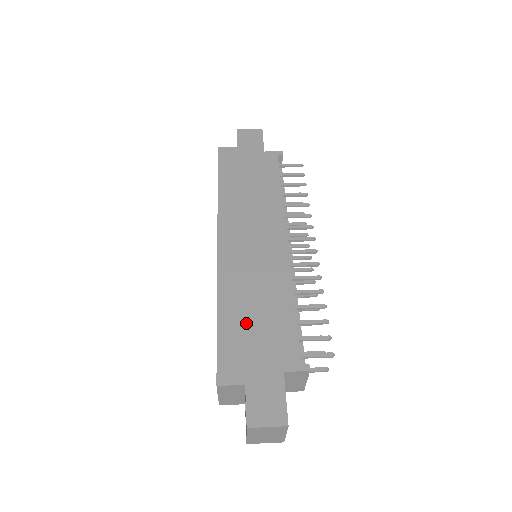
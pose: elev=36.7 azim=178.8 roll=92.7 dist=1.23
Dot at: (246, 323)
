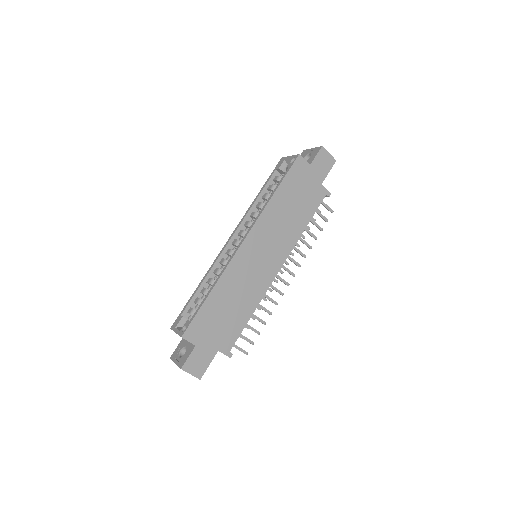
Dot at: (221, 310)
